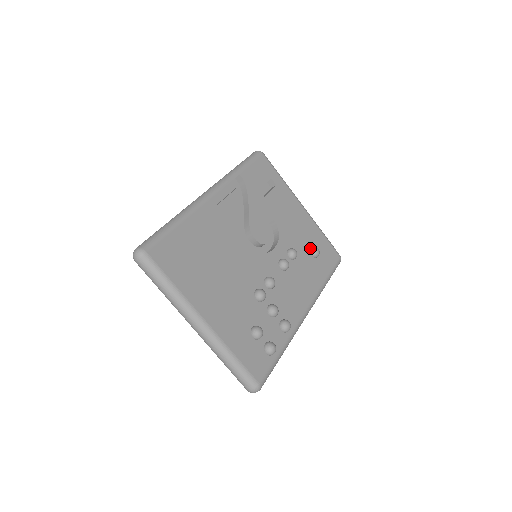
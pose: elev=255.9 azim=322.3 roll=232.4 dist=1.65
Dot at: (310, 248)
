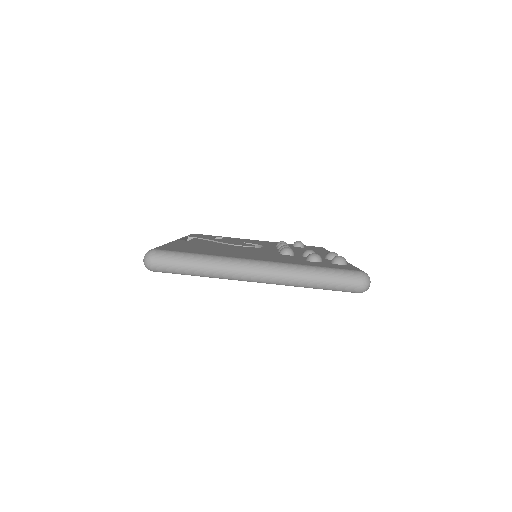
Dot at: (292, 246)
